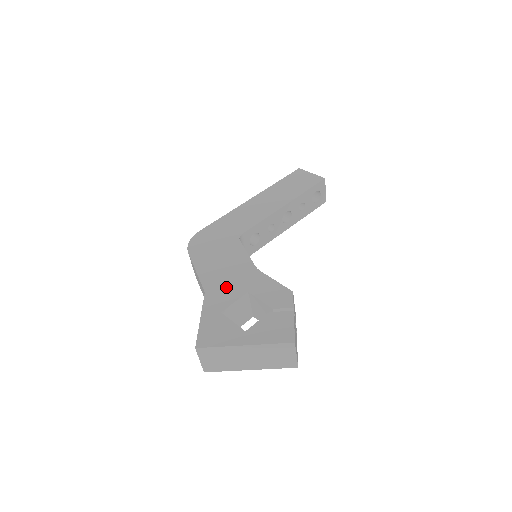
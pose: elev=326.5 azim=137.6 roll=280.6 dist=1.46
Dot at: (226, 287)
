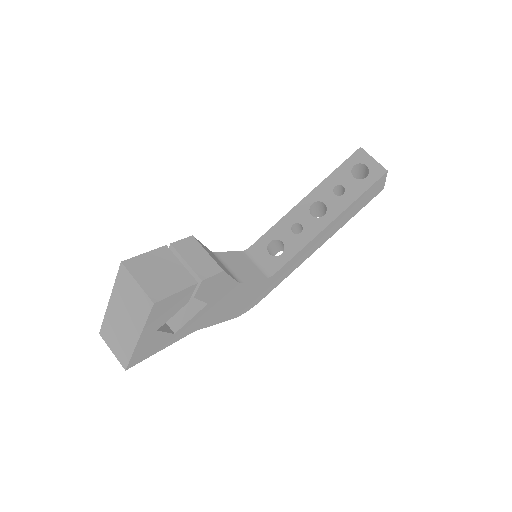
Dot at: occluded
